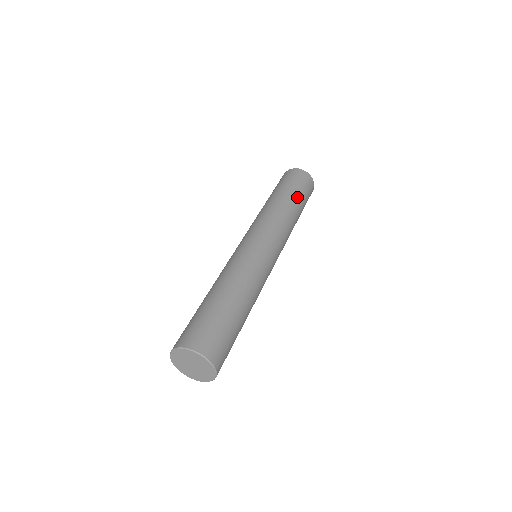
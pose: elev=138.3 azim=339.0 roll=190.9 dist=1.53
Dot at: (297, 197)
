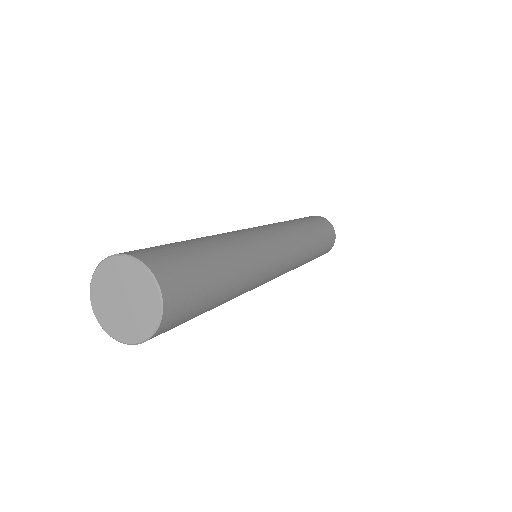
Dot at: occluded
